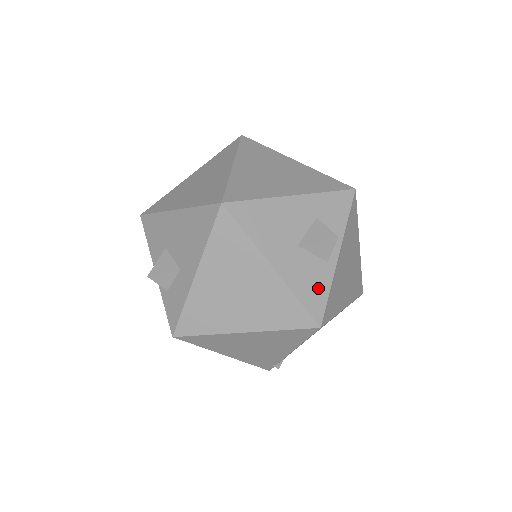
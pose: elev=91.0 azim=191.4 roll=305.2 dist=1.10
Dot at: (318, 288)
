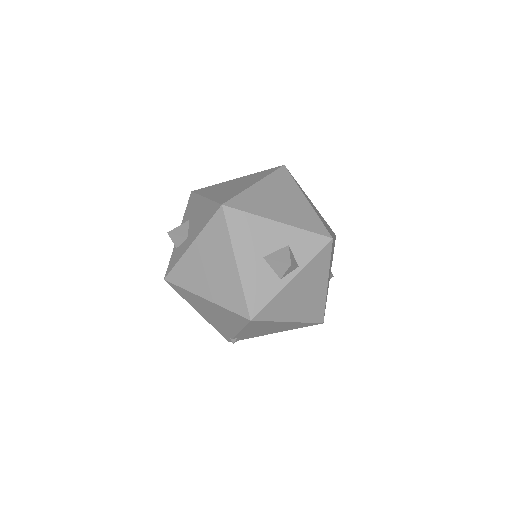
Dot at: (263, 293)
